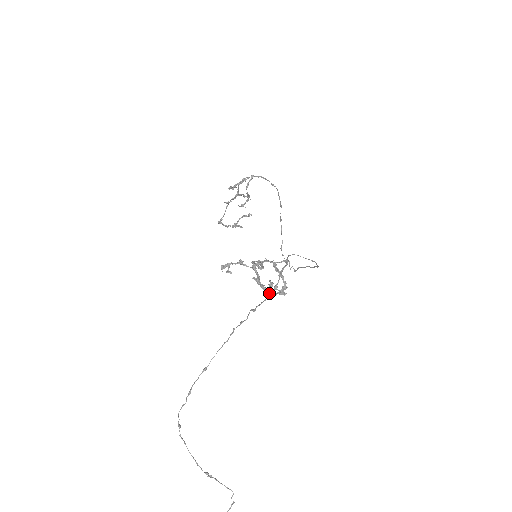
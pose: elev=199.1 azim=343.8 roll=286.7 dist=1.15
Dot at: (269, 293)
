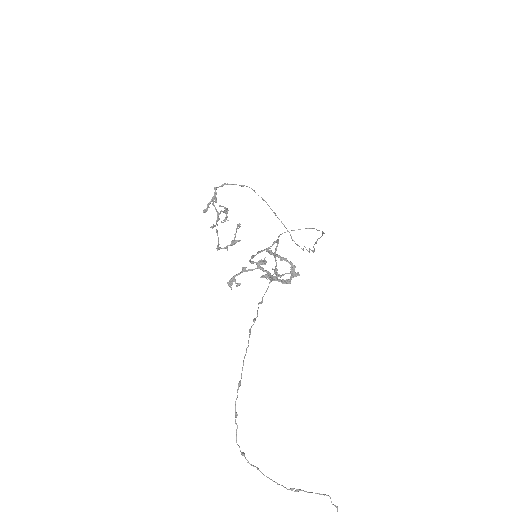
Dot at: (270, 279)
